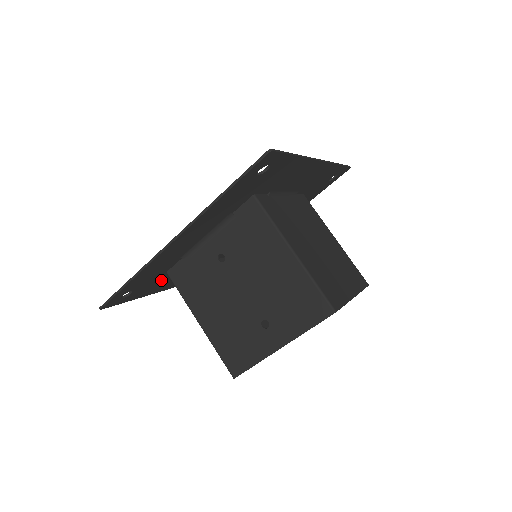
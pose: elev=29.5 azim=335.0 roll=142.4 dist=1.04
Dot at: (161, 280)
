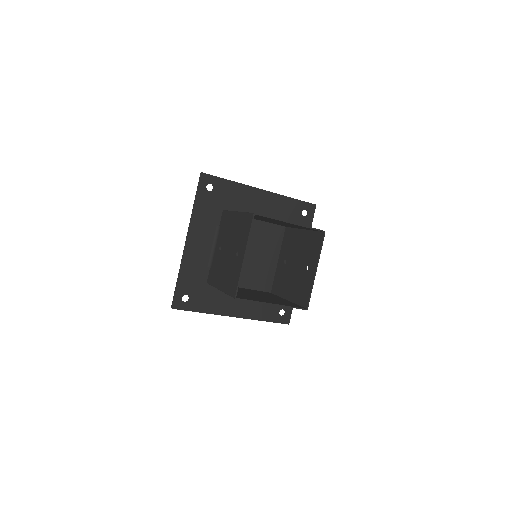
Dot at: (210, 294)
